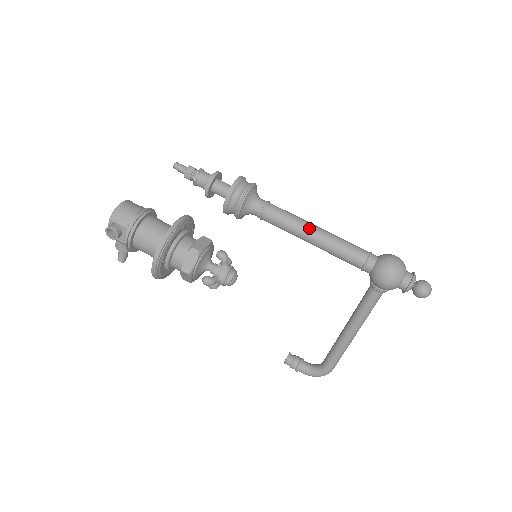
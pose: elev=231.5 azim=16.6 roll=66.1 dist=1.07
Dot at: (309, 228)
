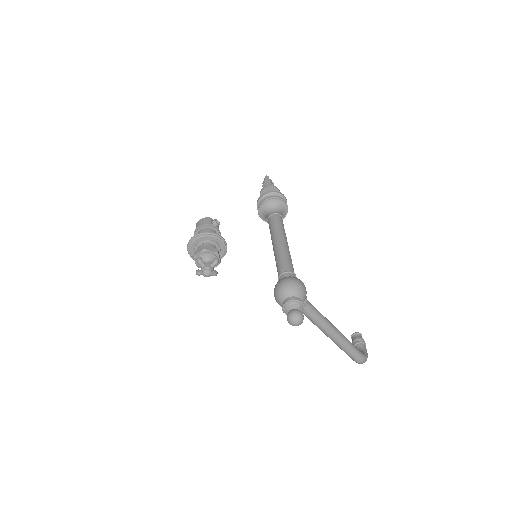
Dot at: (273, 241)
